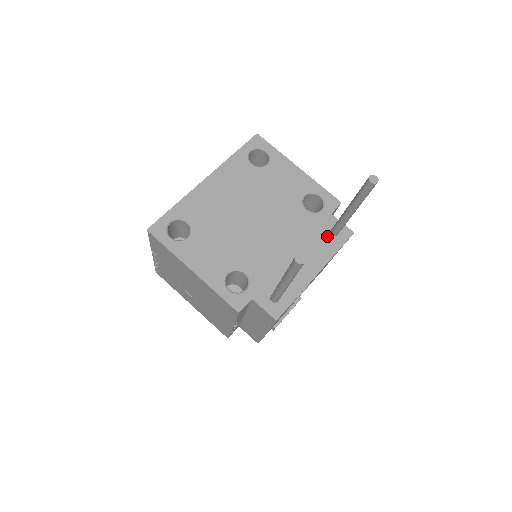
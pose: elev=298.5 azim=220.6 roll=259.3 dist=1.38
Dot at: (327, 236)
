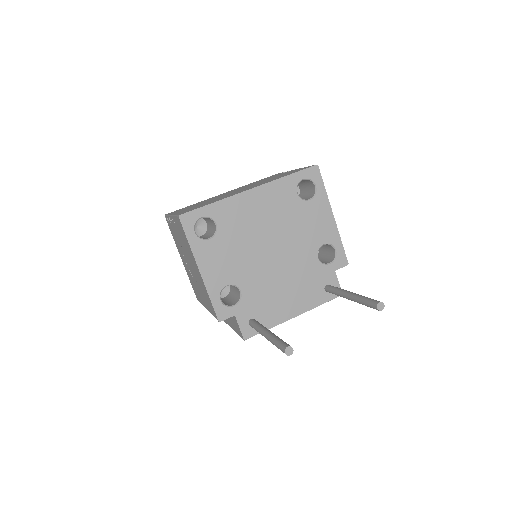
Dot at: (321, 288)
